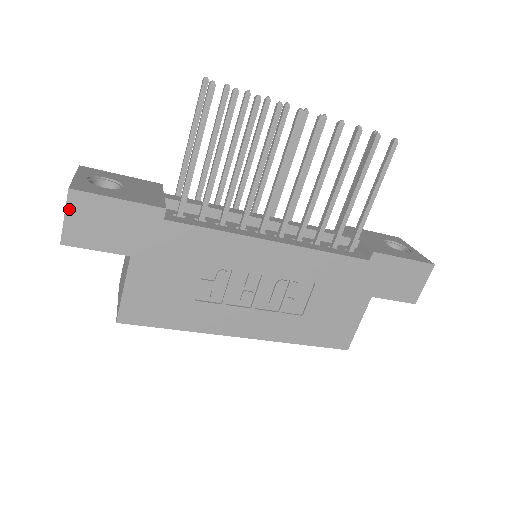
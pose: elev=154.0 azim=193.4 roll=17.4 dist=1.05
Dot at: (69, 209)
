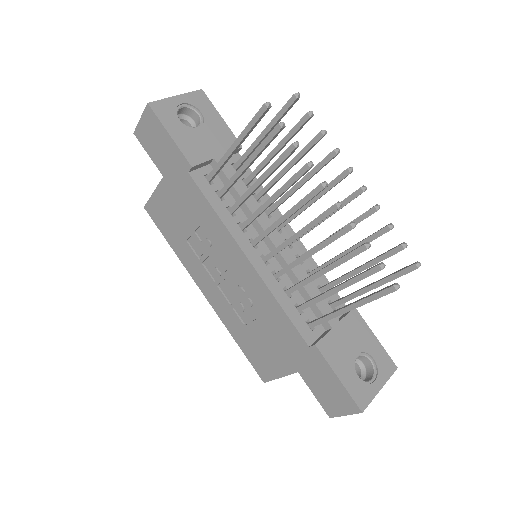
Dot at: (144, 116)
